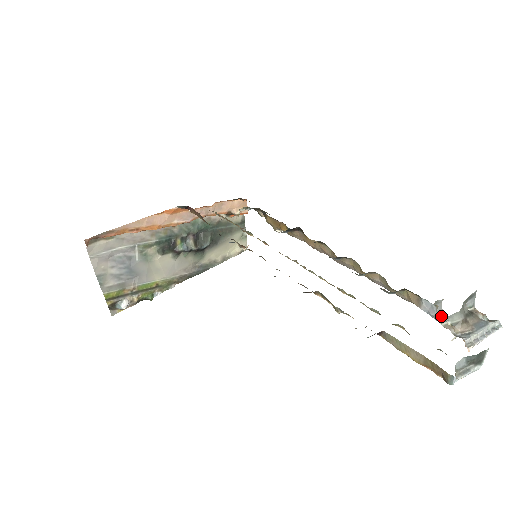
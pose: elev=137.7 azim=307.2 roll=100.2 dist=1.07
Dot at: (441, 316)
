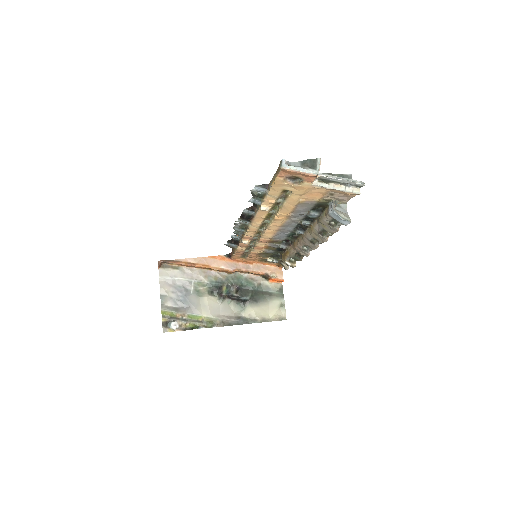
Dot at: (344, 215)
